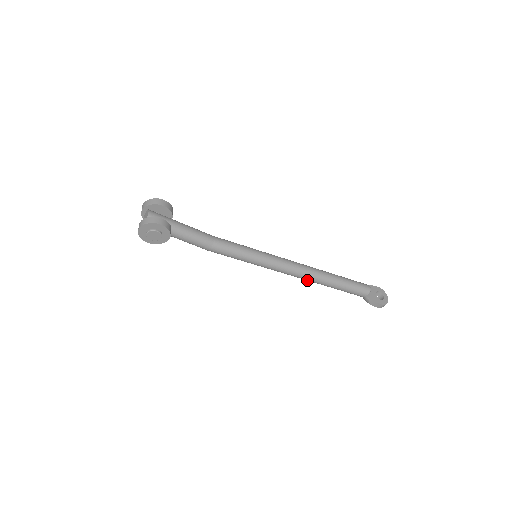
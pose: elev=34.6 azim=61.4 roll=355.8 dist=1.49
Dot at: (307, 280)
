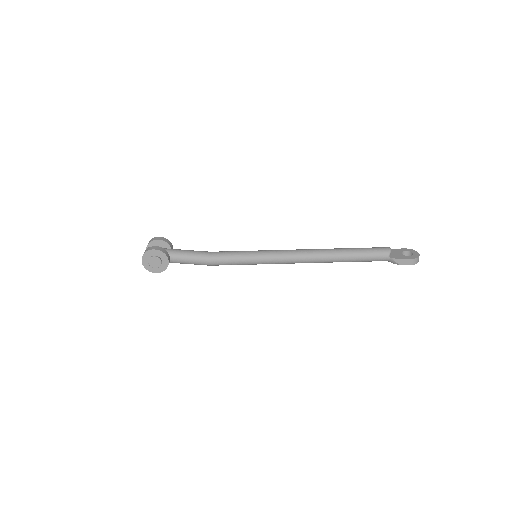
Dot at: (316, 262)
